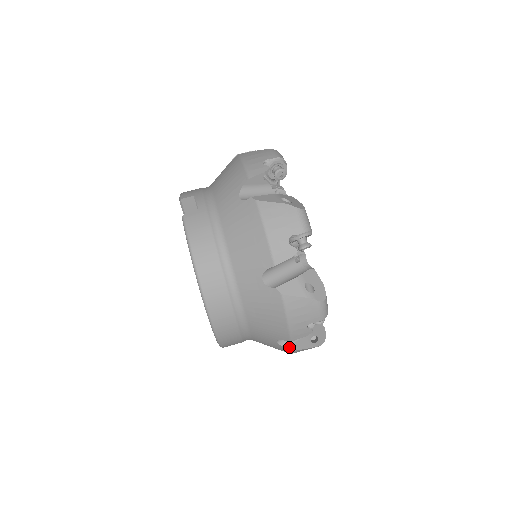
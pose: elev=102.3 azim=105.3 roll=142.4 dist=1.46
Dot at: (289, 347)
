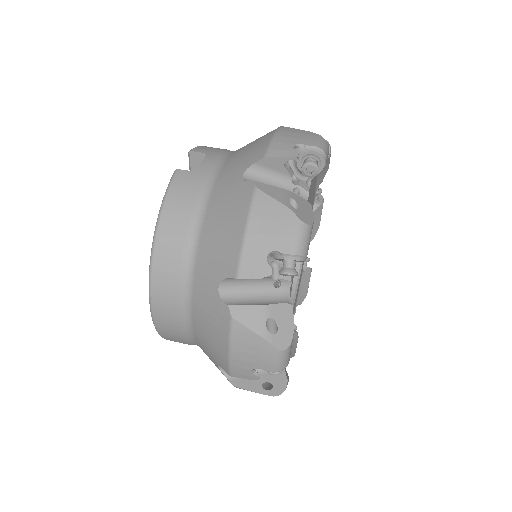
Dot at: (231, 380)
